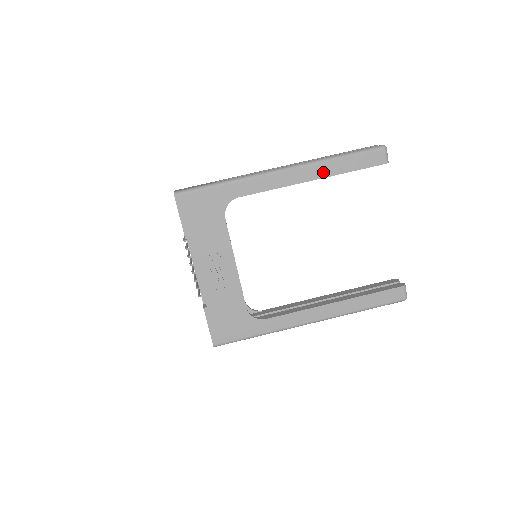
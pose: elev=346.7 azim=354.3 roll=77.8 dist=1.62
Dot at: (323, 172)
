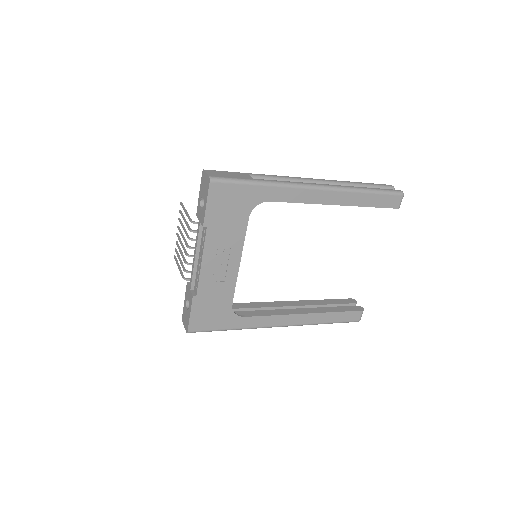
Dot at: (349, 200)
